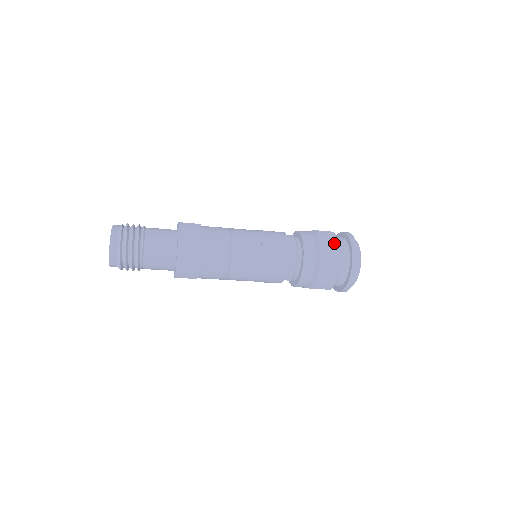
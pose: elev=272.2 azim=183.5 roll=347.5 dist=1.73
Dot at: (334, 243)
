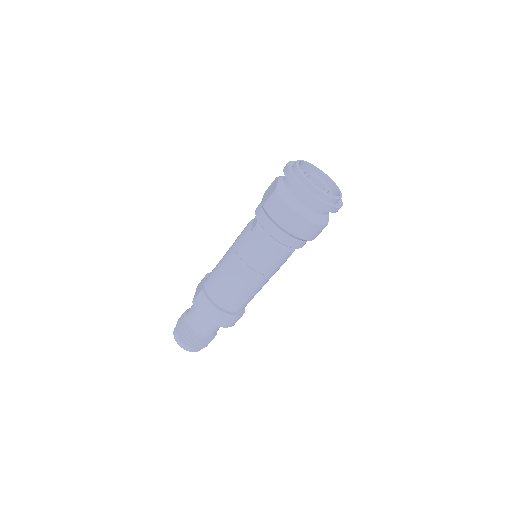
Dot at: (283, 208)
